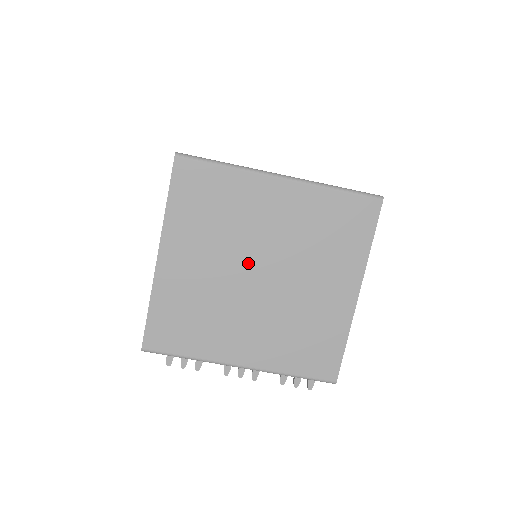
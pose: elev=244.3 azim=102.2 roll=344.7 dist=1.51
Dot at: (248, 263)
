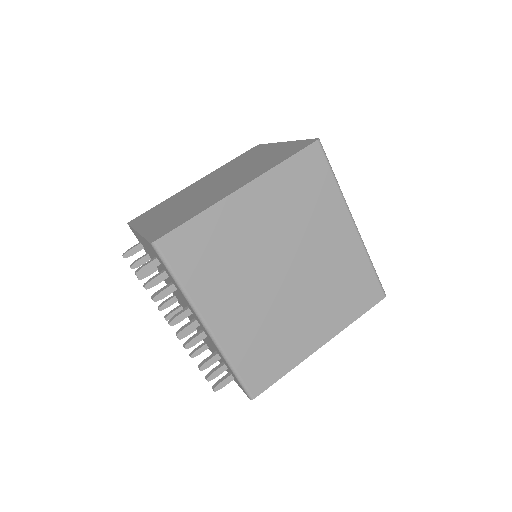
Dot at: (287, 256)
